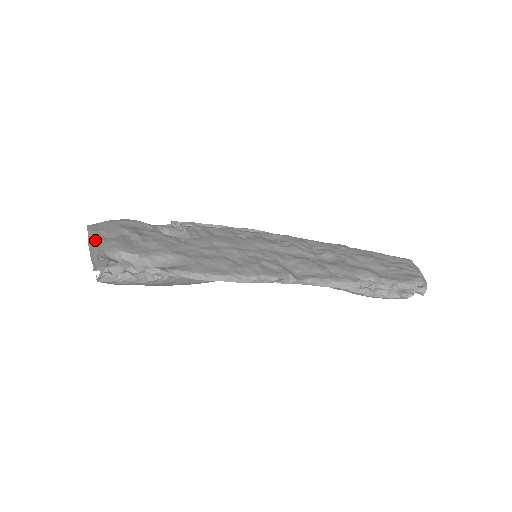
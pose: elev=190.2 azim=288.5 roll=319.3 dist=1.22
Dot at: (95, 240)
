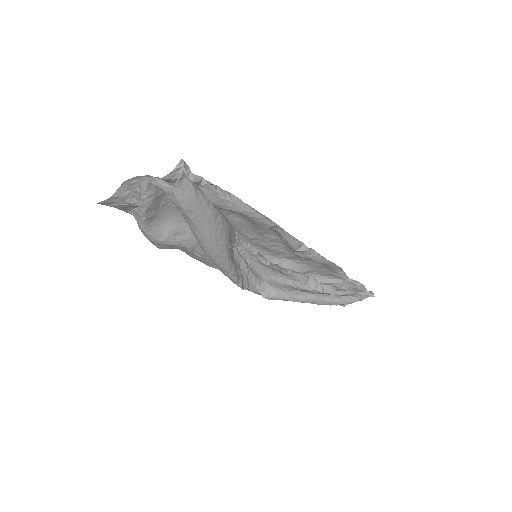
Dot at: (138, 179)
